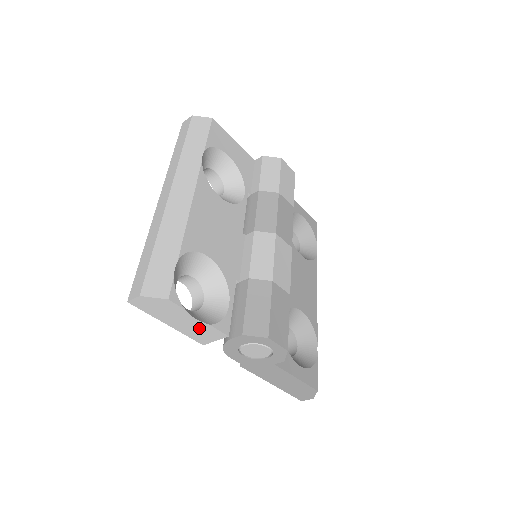
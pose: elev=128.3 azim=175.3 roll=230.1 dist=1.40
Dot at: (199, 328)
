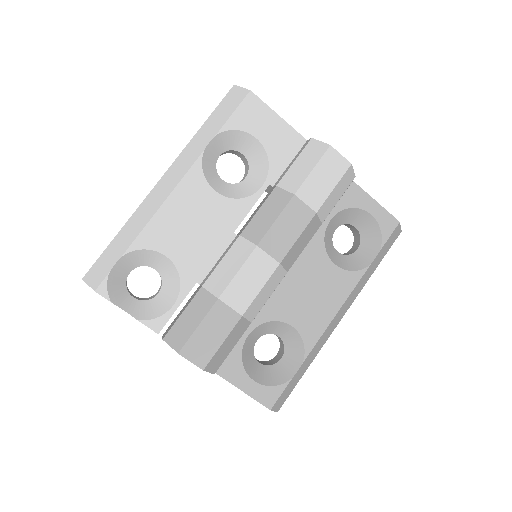
Dot at: occluded
